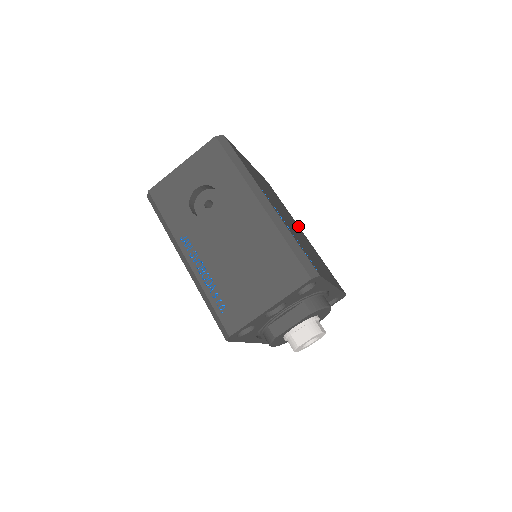
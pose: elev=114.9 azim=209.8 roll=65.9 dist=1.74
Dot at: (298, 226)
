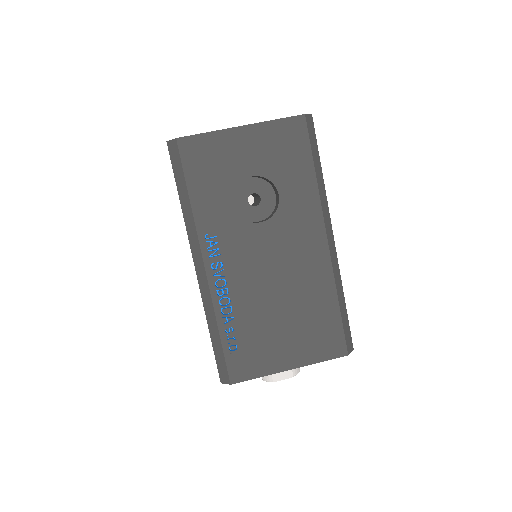
Dot at: occluded
